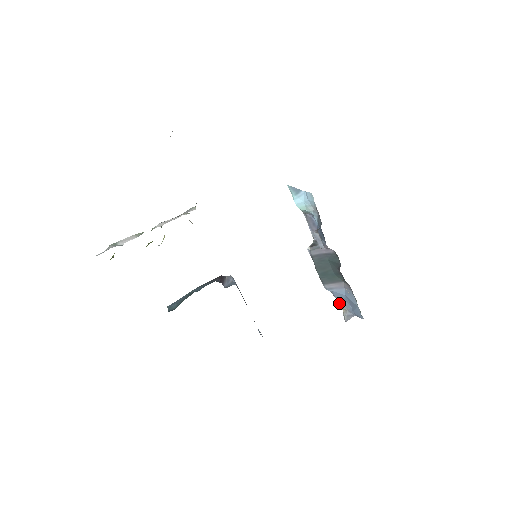
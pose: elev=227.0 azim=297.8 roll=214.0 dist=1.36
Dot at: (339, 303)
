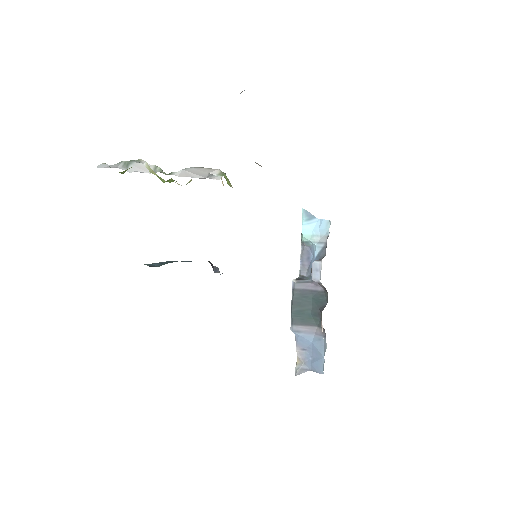
Dot at: (298, 352)
